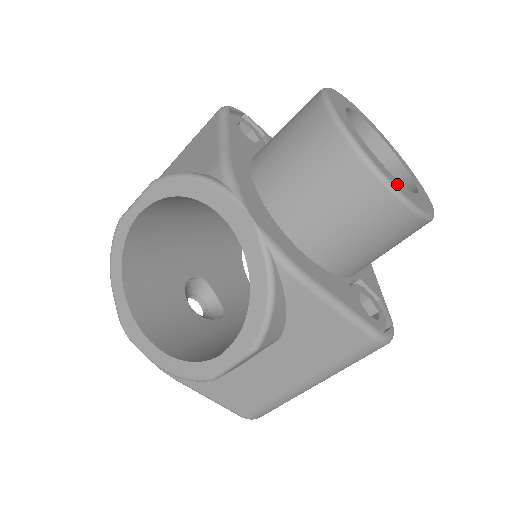
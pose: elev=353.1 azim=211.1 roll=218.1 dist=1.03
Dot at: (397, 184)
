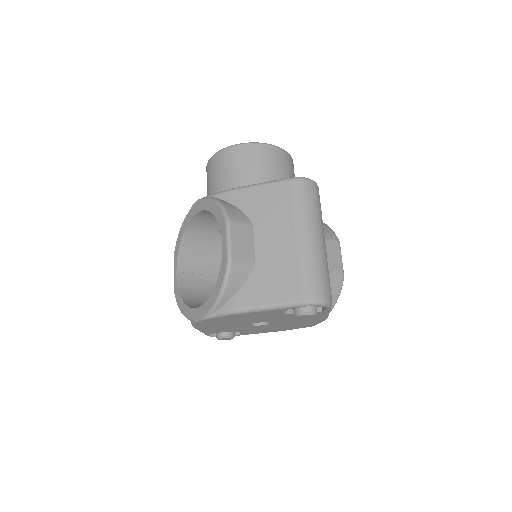
Dot at: occluded
